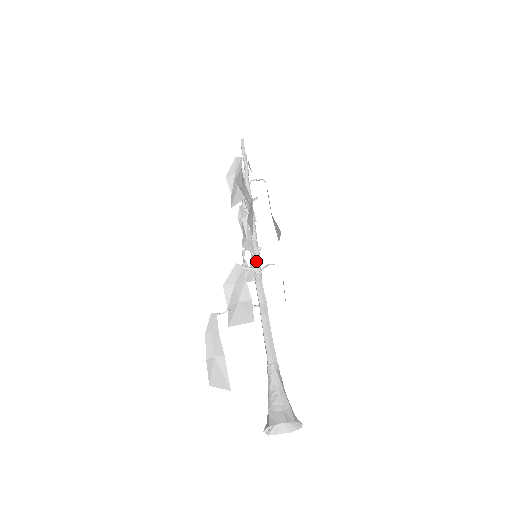
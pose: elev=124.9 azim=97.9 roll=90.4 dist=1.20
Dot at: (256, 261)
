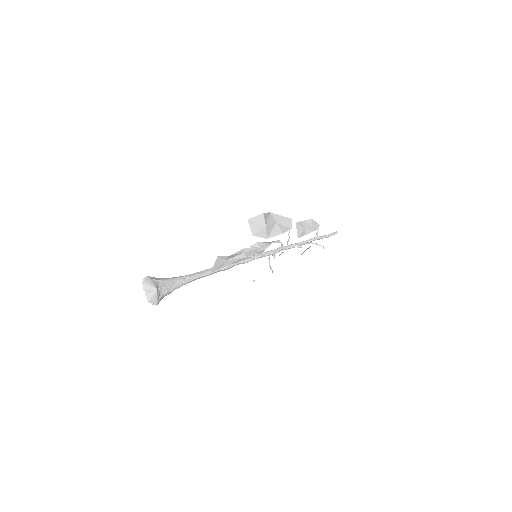
Dot at: occluded
